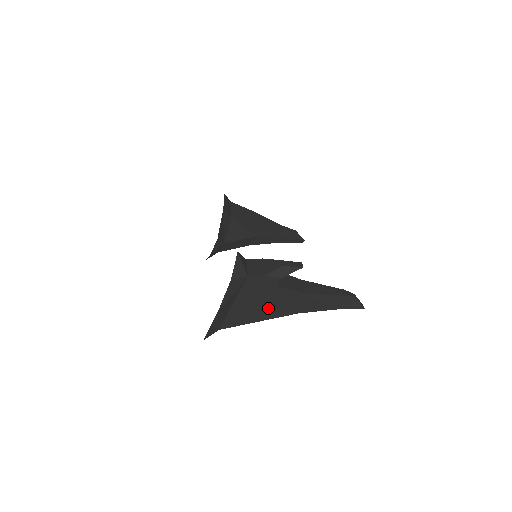
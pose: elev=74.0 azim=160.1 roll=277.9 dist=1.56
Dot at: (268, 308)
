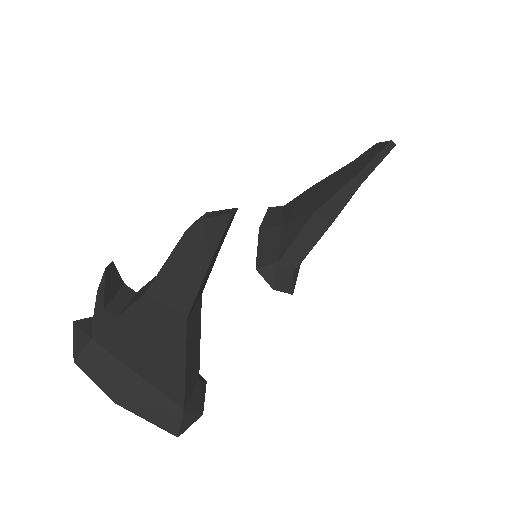
Dot at: (161, 346)
